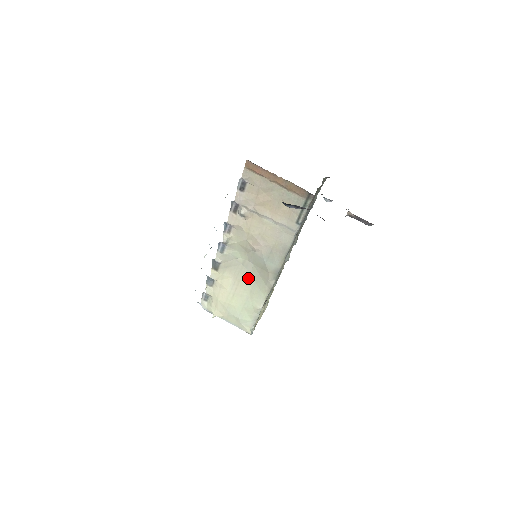
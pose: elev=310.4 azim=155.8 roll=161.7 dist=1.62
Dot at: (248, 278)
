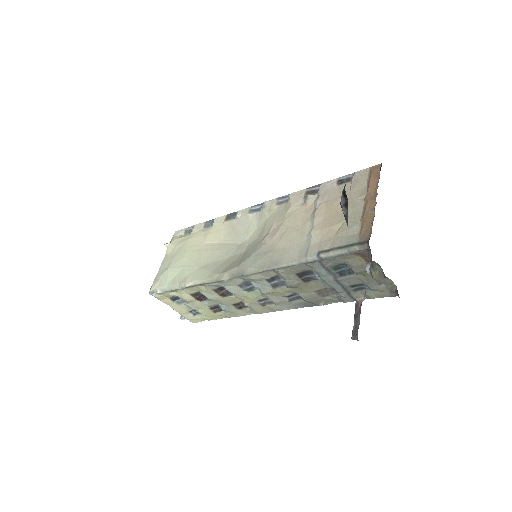
Dot at: (224, 256)
